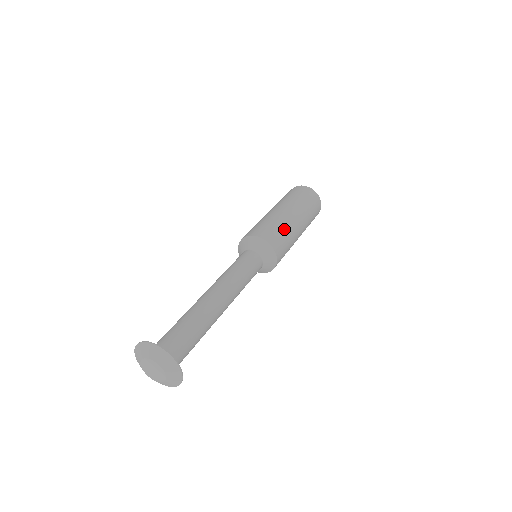
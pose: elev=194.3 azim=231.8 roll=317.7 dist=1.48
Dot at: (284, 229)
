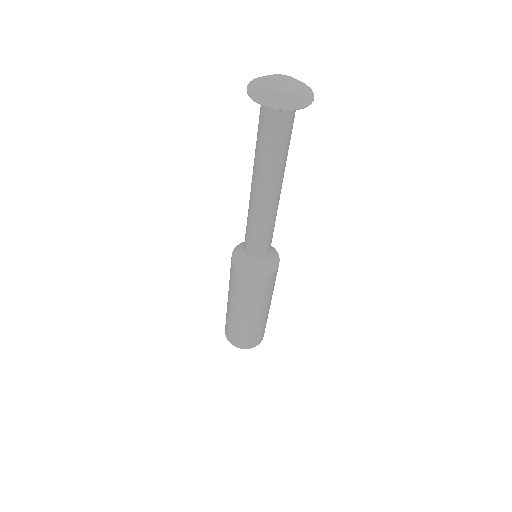
Dot at: occluded
